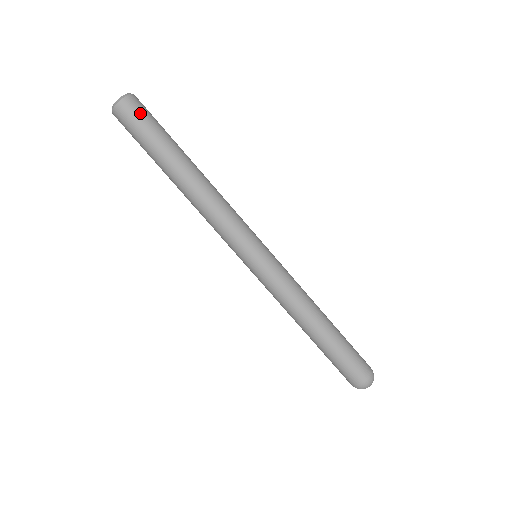
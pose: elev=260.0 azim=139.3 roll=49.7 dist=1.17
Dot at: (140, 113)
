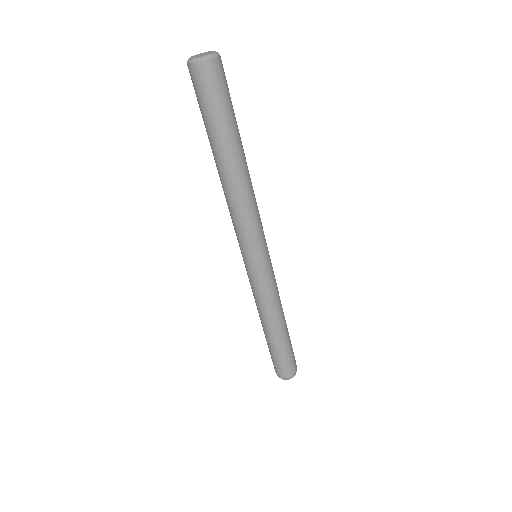
Dot at: (218, 84)
